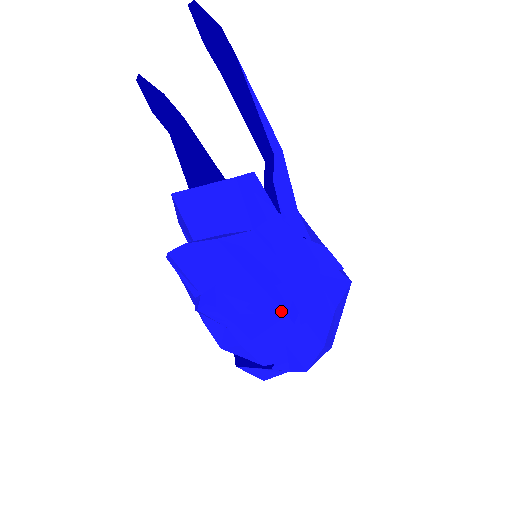
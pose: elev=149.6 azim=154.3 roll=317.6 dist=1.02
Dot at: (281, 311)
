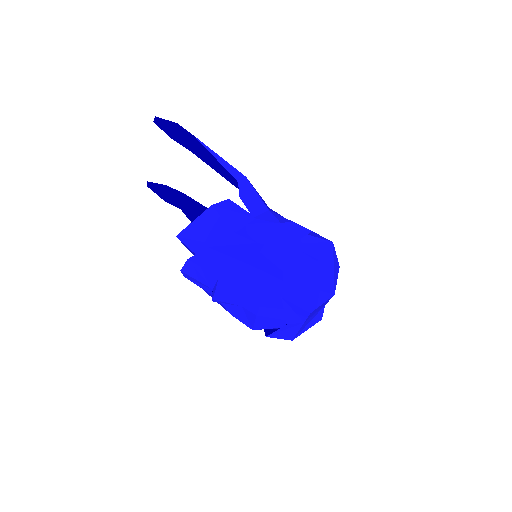
Dot at: (267, 275)
